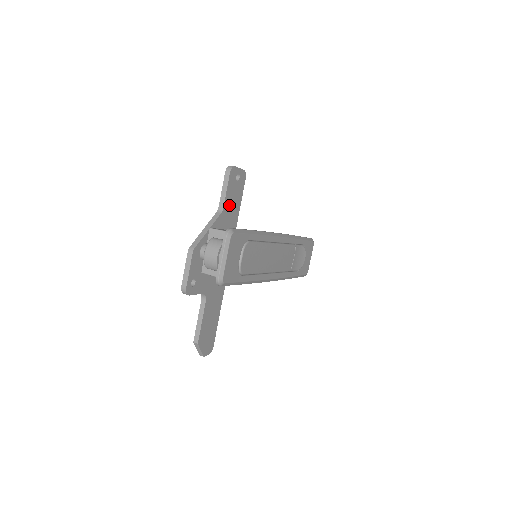
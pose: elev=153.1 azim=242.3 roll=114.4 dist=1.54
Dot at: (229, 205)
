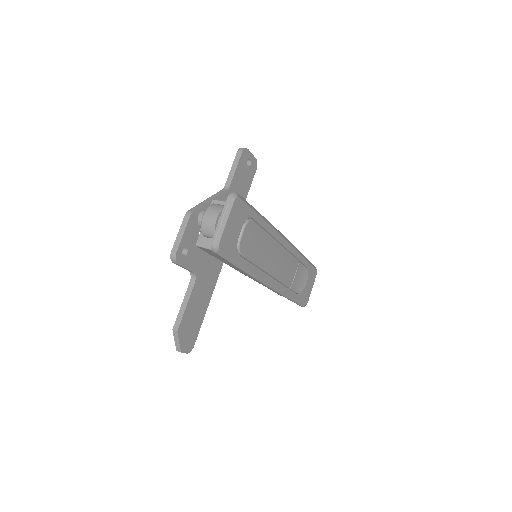
Dot at: (236, 187)
